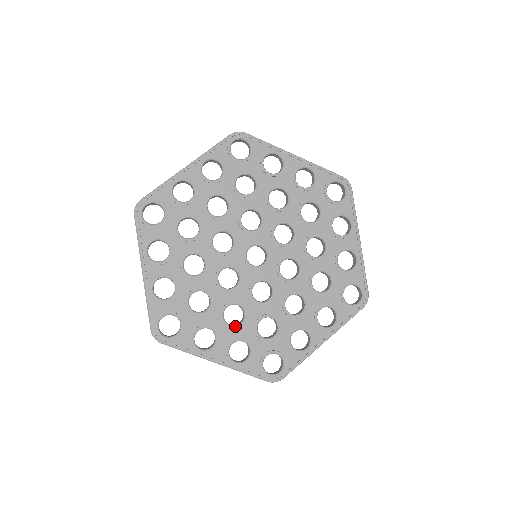
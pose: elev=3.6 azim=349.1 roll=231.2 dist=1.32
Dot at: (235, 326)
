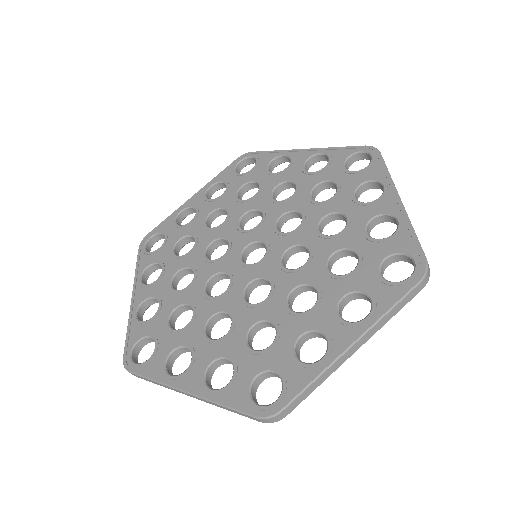
Dot at: (217, 339)
